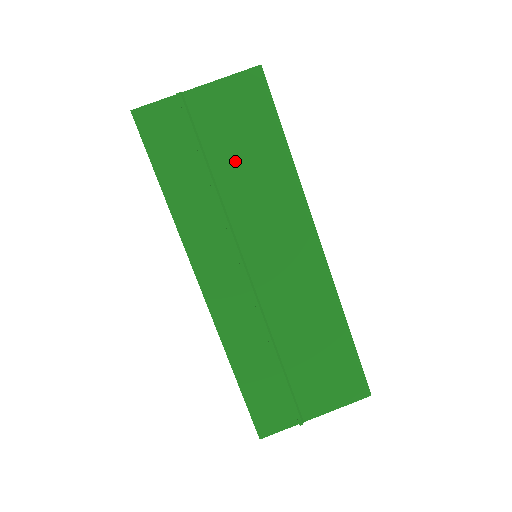
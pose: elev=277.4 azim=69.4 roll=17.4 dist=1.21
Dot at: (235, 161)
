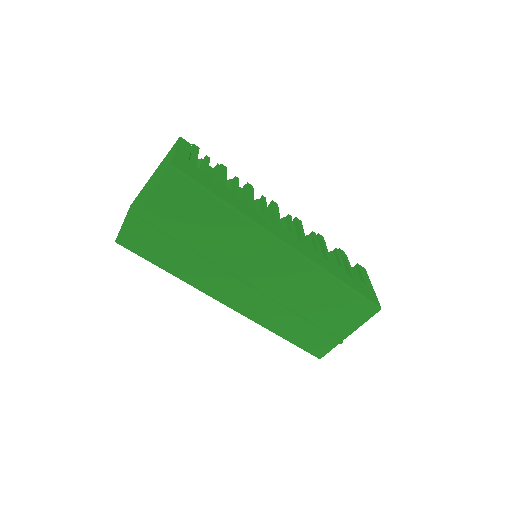
Dot at: (198, 232)
